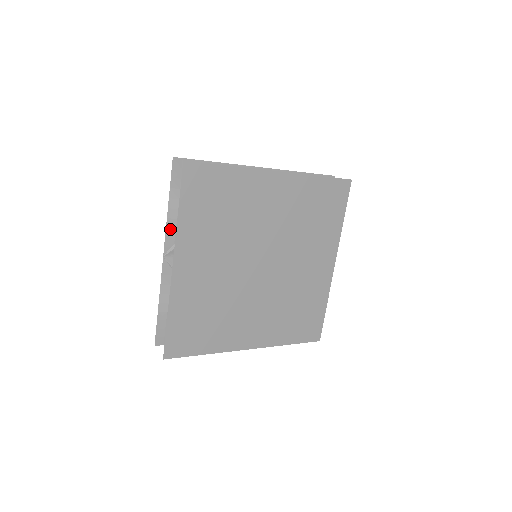
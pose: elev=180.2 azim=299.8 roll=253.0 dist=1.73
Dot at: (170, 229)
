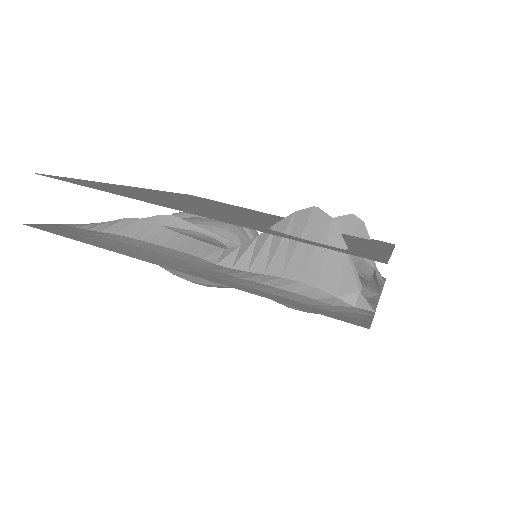
Dot at: occluded
